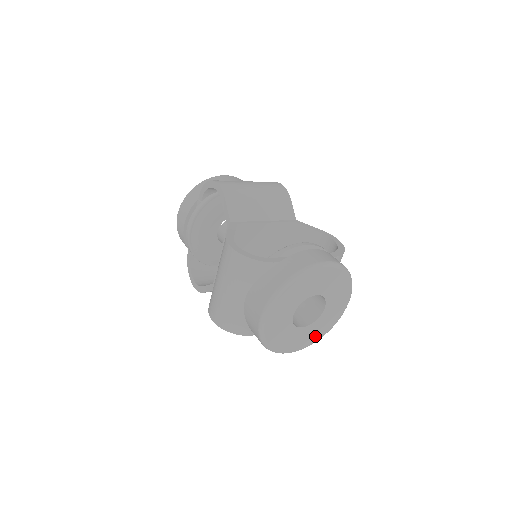
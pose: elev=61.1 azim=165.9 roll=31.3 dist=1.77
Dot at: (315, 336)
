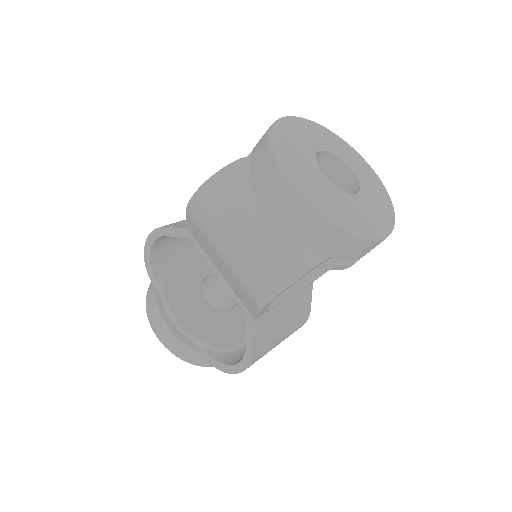
Dot at: (384, 207)
